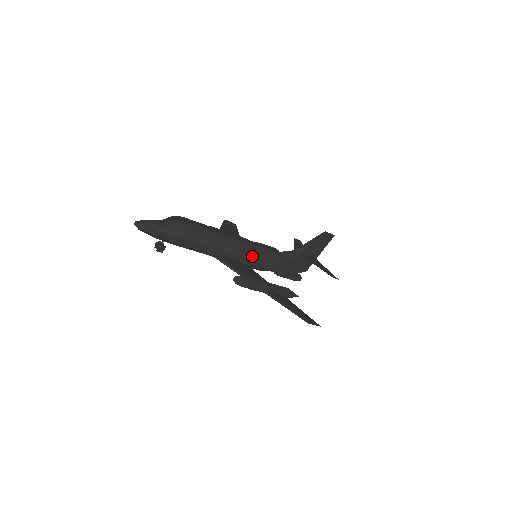
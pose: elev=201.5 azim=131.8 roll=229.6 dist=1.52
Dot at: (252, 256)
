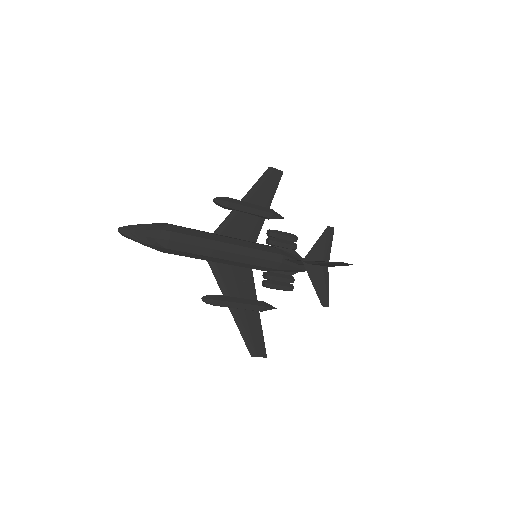
Dot at: (244, 265)
